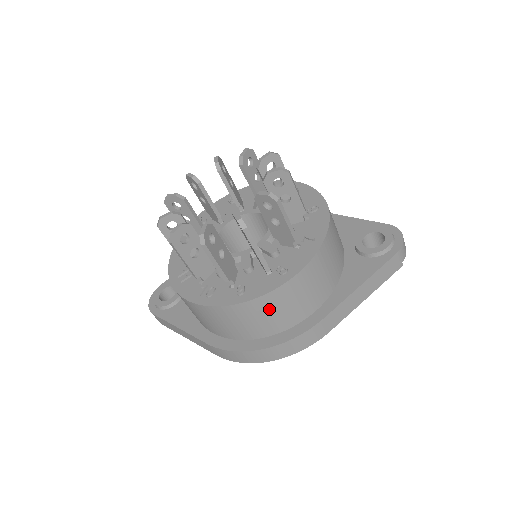
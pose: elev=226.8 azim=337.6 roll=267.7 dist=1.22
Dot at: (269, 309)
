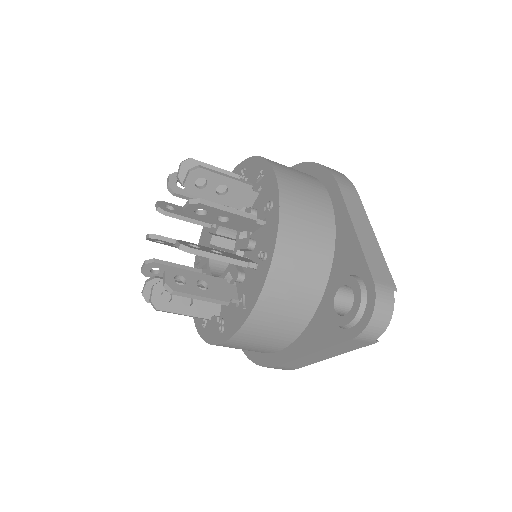
Dot at: occluded
